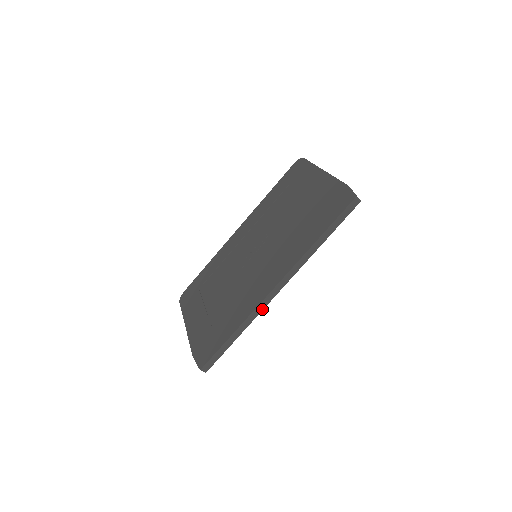
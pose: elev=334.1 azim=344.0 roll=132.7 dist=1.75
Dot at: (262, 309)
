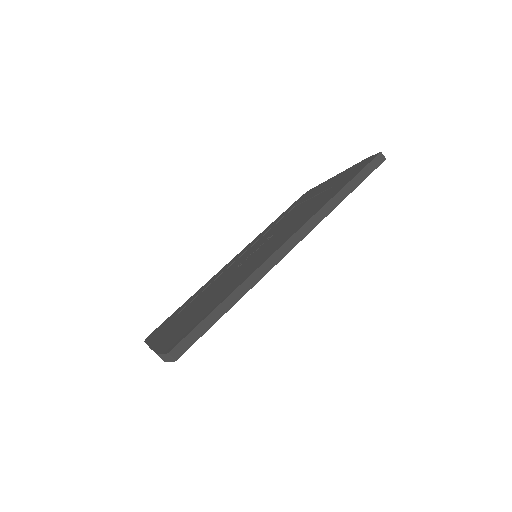
Dot at: (267, 271)
